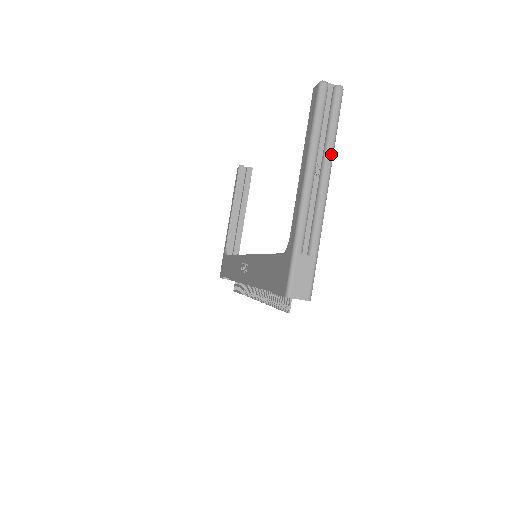
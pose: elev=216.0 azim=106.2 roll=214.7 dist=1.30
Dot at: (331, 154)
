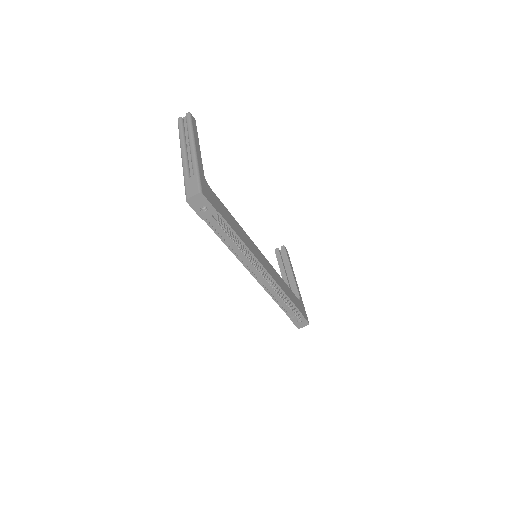
Dot at: (191, 135)
